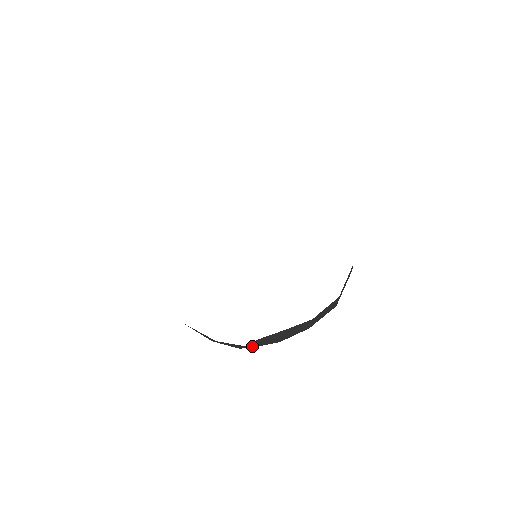
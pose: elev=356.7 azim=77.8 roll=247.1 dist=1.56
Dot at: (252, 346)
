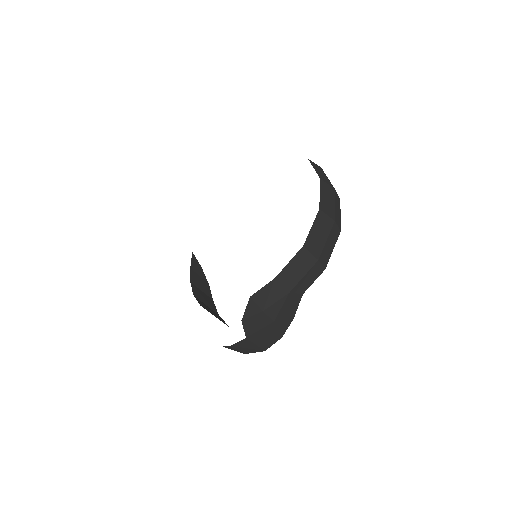
Dot at: (265, 340)
